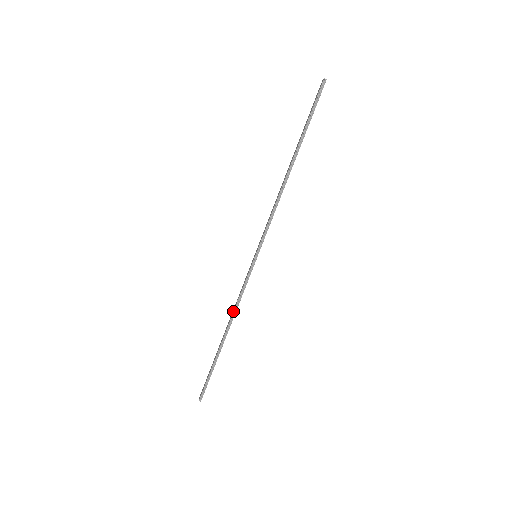
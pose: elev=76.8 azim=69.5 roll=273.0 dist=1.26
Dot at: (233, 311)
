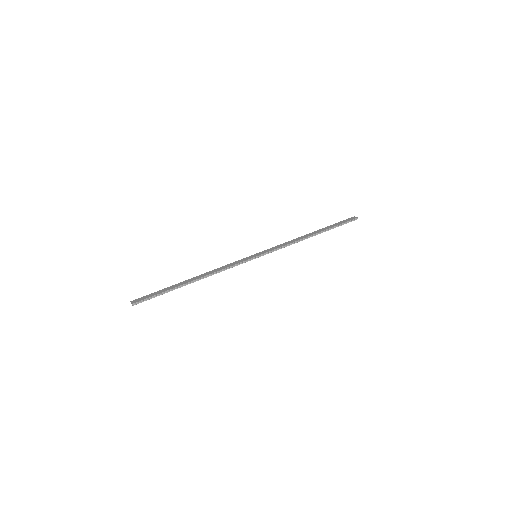
Dot at: (216, 271)
